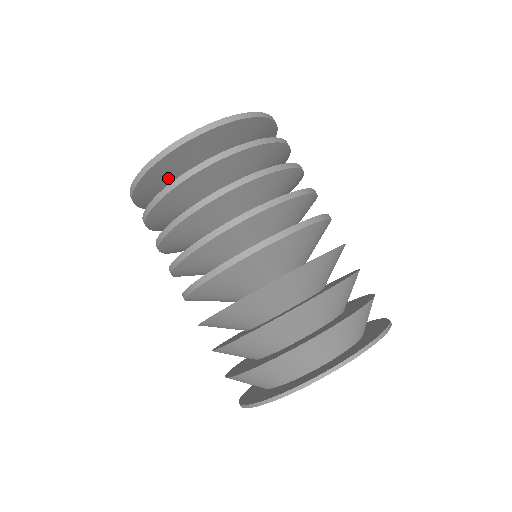
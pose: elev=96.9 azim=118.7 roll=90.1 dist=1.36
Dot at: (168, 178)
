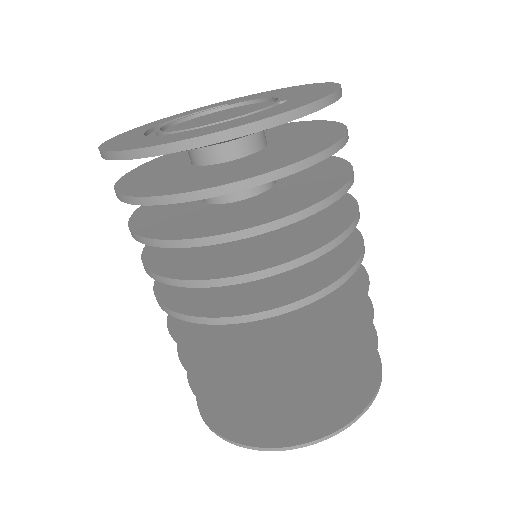
Dot at: occluded
